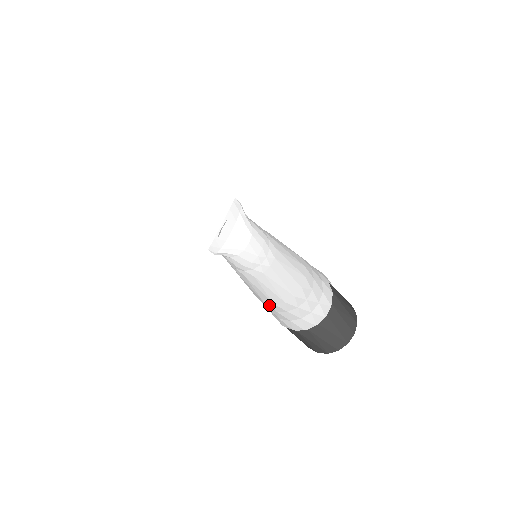
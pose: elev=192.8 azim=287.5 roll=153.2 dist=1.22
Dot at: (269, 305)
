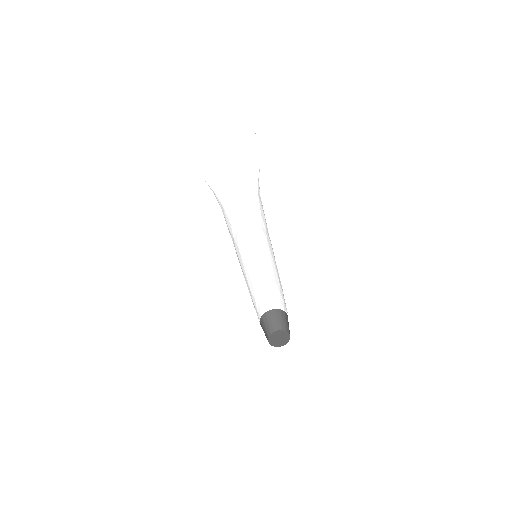
Dot at: (252, 298)
